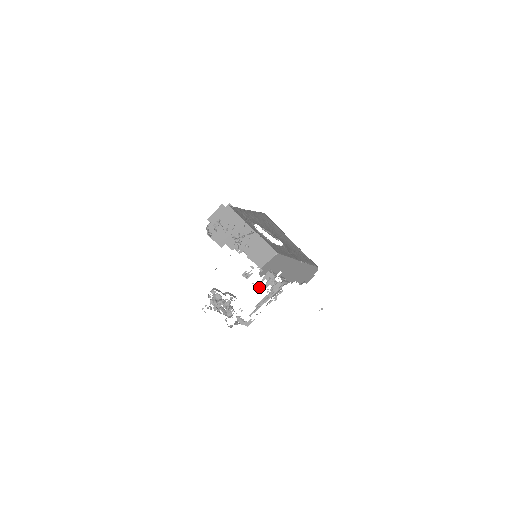
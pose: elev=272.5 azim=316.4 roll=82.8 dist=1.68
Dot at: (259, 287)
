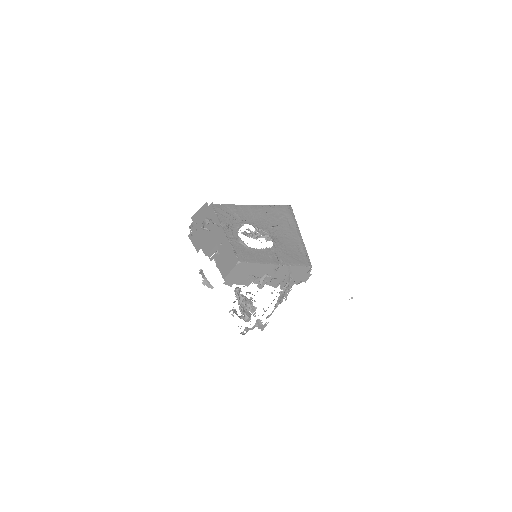
Dot at: (280, 284)
